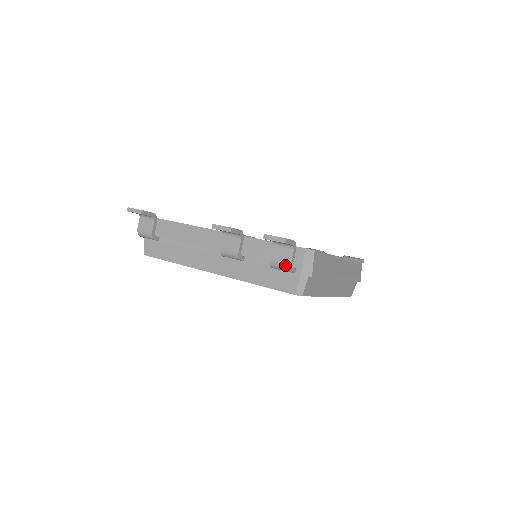
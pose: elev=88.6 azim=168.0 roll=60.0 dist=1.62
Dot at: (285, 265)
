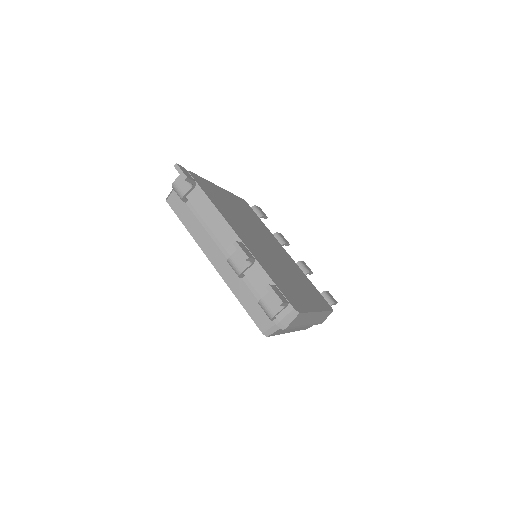
Dot at: (269, 313)
